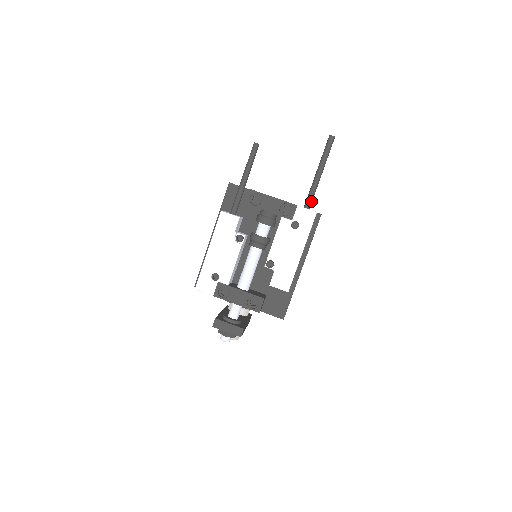
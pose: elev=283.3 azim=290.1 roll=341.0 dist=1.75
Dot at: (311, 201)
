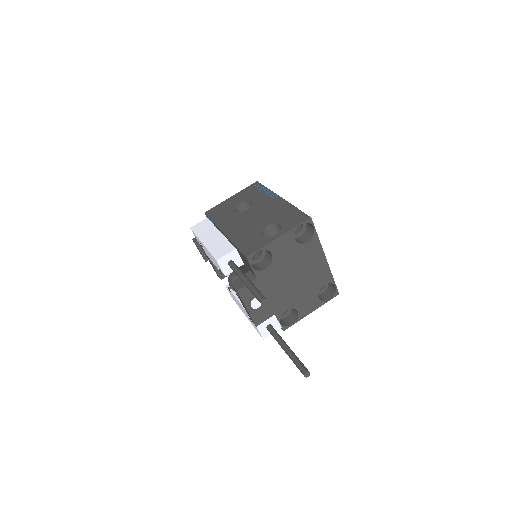
Dot at: occluded
